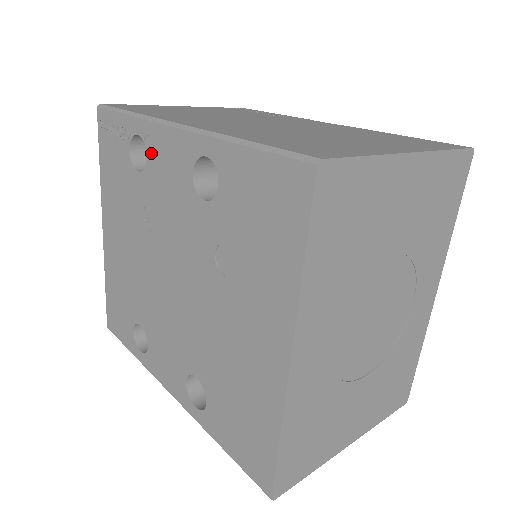
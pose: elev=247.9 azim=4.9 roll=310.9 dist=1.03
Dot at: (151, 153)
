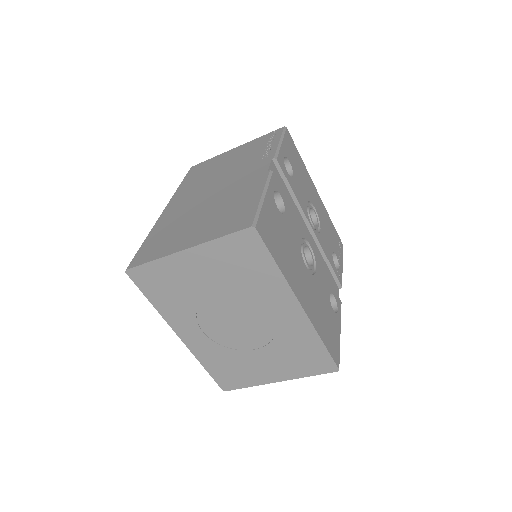
Dot at: occluded
